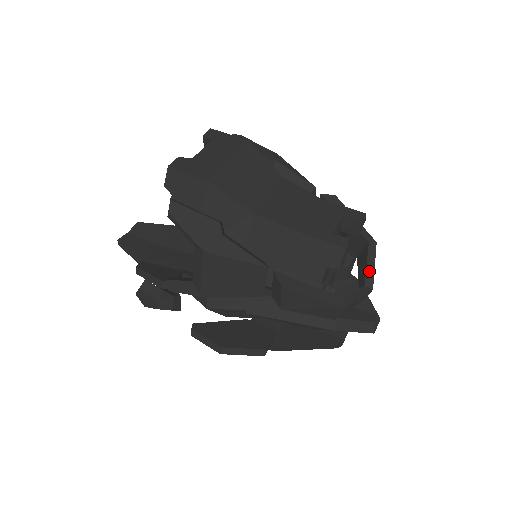
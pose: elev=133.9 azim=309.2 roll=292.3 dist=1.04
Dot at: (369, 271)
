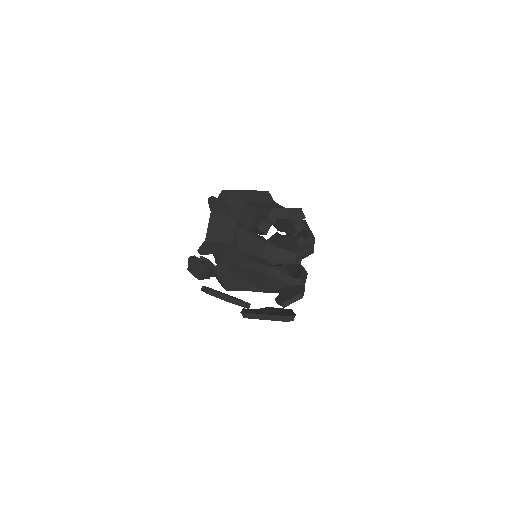
Dot at: (301, 247)
